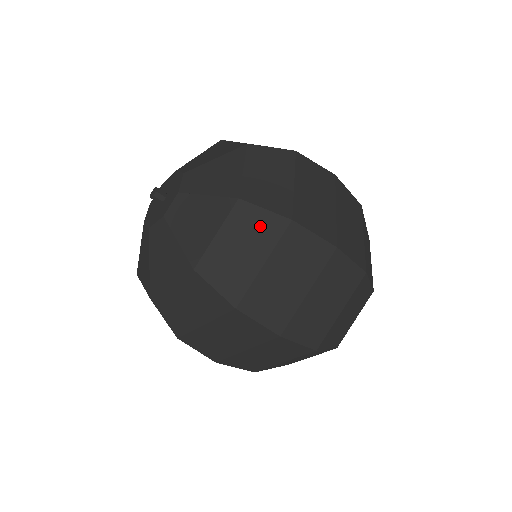
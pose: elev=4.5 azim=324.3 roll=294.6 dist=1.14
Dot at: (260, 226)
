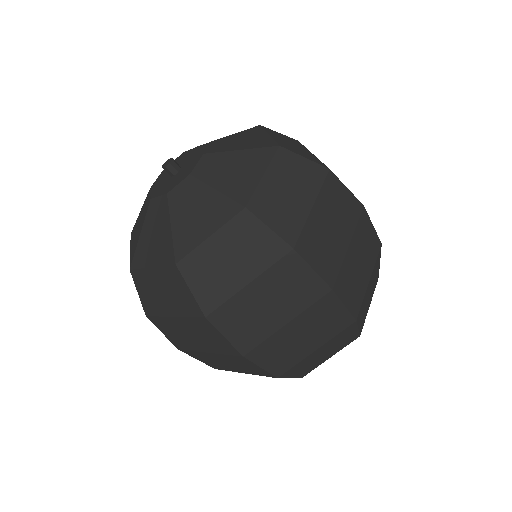
Dot at: (303, 172)
